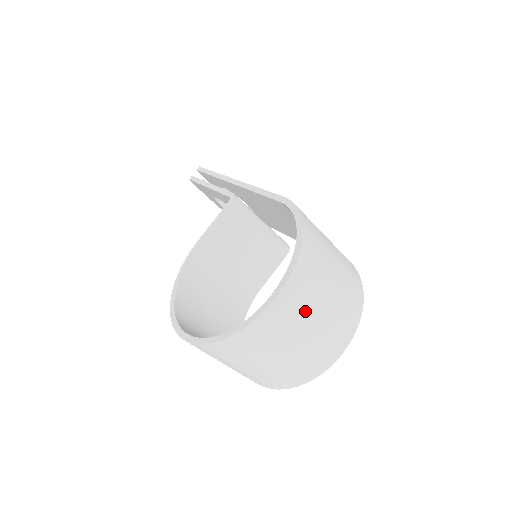
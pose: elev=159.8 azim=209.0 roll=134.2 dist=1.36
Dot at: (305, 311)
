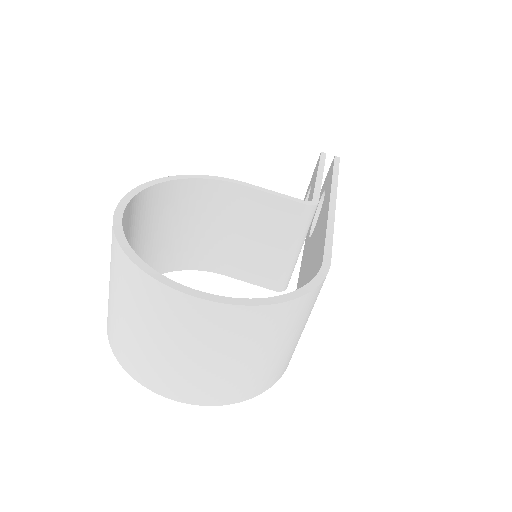
Dot at: (195, 338)
